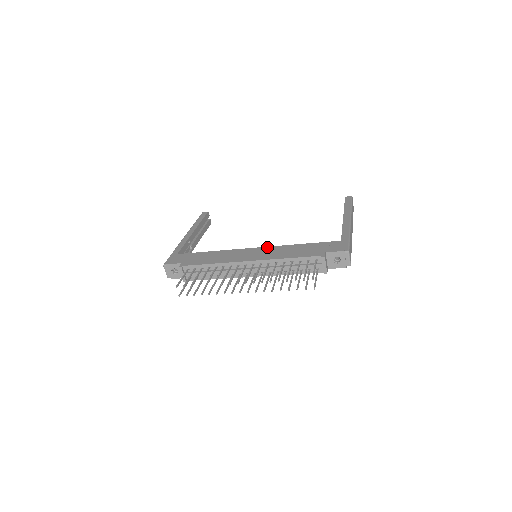
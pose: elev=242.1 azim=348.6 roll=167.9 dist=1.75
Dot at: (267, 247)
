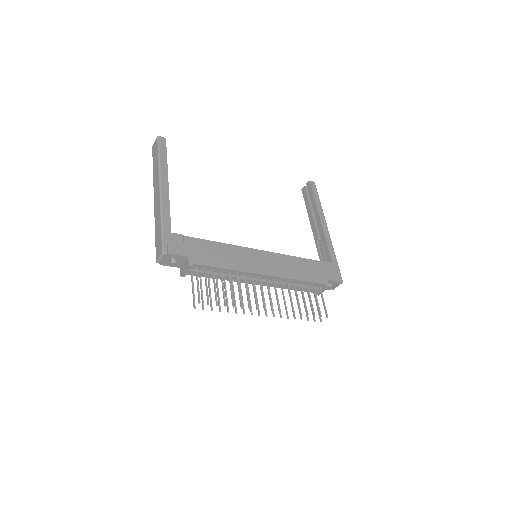
Dot at: (274, 253)
